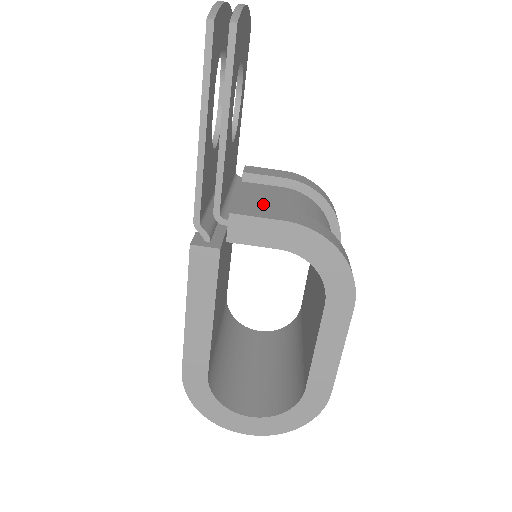
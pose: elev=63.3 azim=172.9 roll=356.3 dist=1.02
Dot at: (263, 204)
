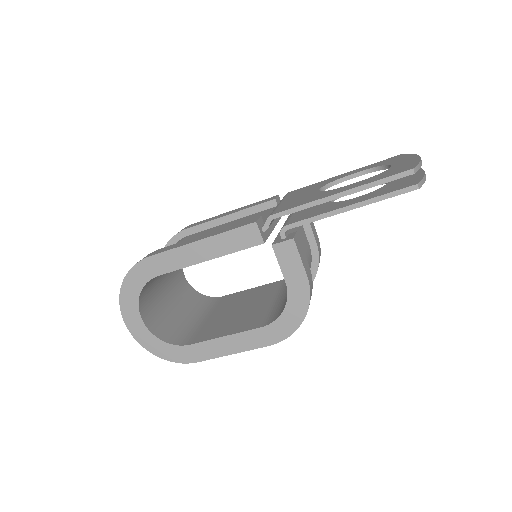
Dot at: occluded
